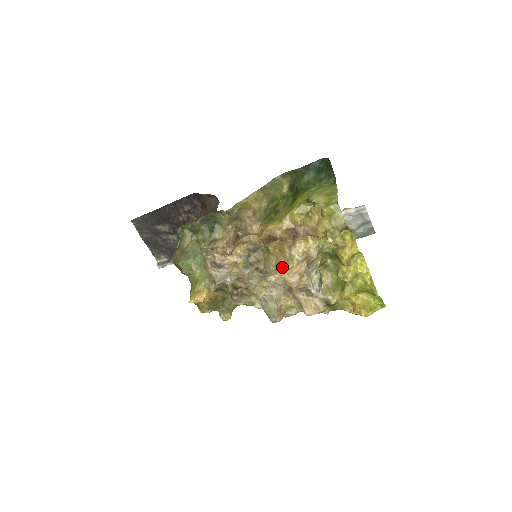
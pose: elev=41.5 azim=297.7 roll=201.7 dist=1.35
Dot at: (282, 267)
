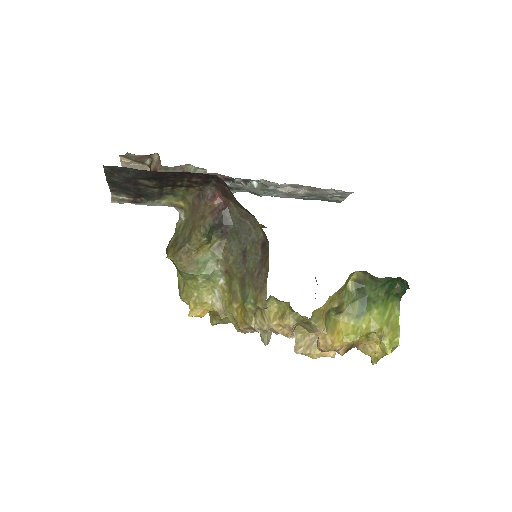
Dot at: (312, 342)
